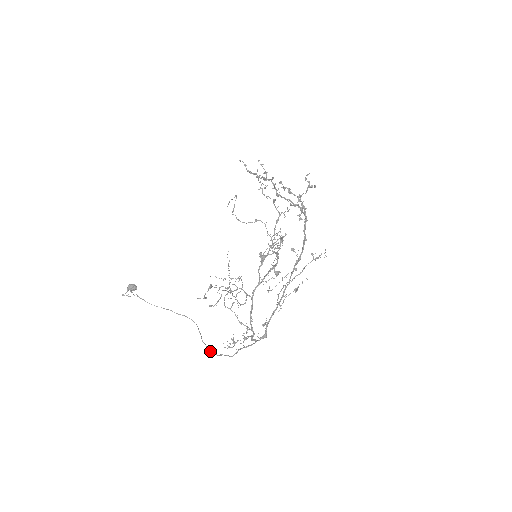
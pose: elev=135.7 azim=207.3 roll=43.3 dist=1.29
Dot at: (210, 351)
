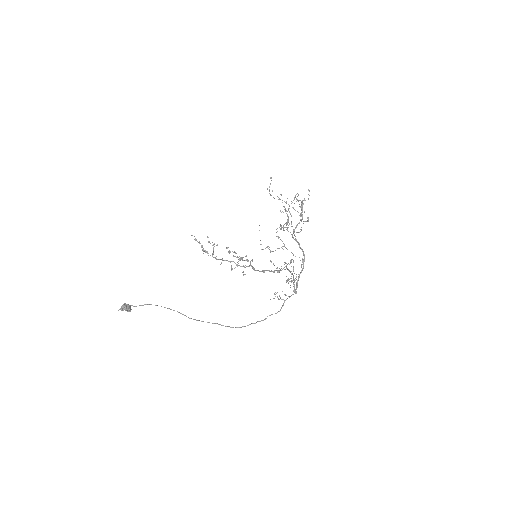
Dot at: (251, 323)
